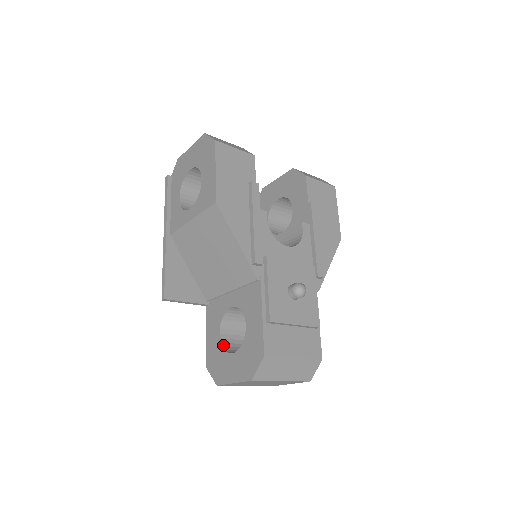
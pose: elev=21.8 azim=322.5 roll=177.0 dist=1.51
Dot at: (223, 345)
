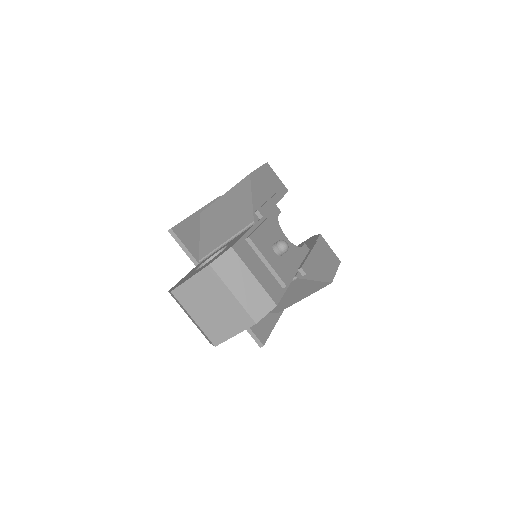
Dot at: occluded
